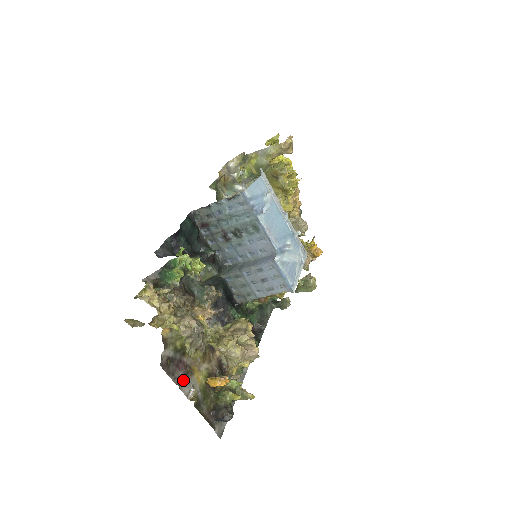
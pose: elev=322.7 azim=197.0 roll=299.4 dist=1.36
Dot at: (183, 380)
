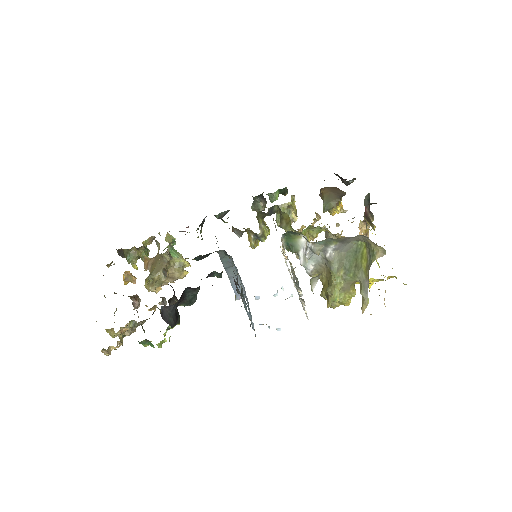
Dot at: occluded
